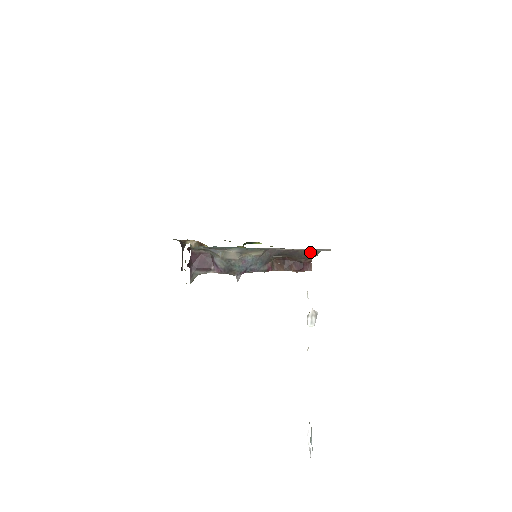
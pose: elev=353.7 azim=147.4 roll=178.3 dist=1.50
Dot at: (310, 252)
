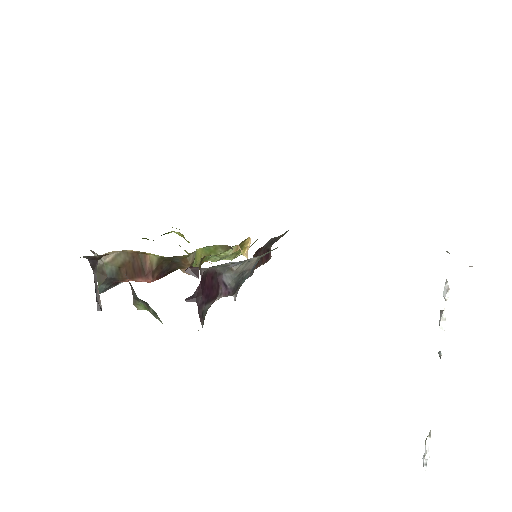
Dot at: occluded
